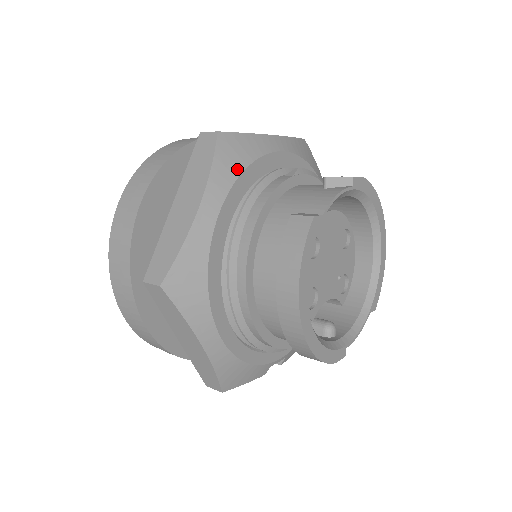
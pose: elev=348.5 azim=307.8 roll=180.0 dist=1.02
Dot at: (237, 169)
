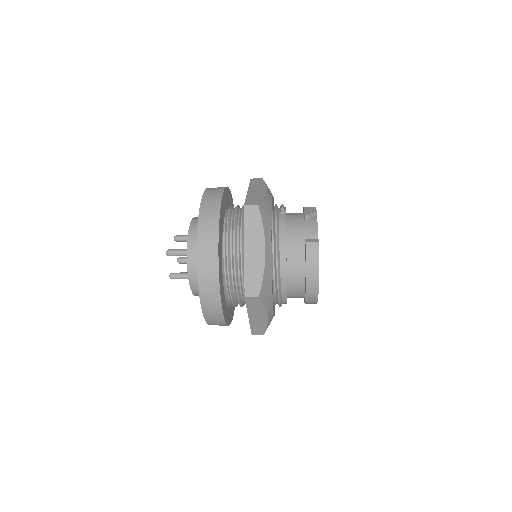
Dot at: (270, 222)
